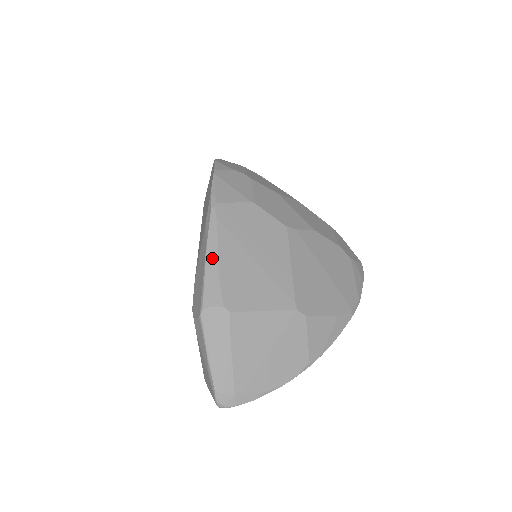
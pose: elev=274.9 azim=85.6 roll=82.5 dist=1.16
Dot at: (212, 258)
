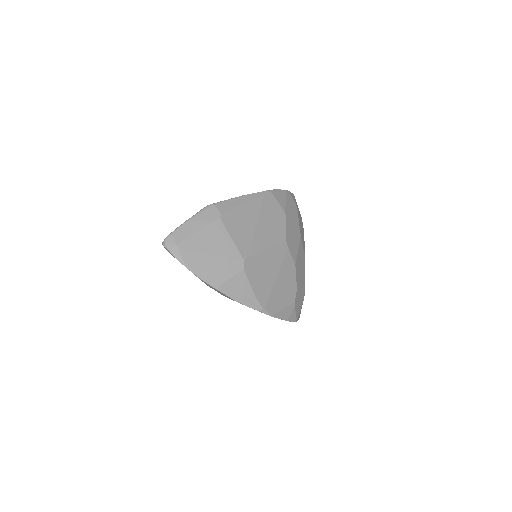
Dot at: (242, 199)
